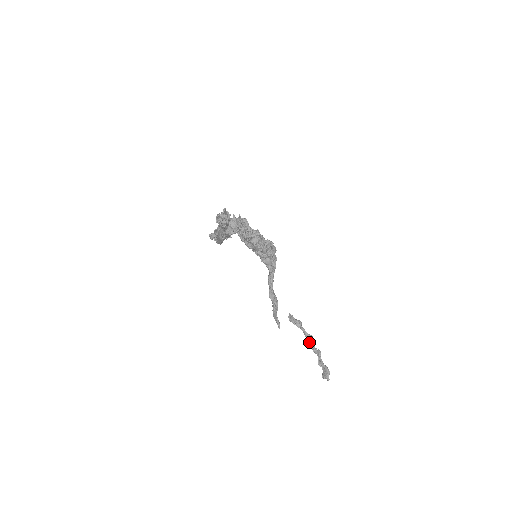
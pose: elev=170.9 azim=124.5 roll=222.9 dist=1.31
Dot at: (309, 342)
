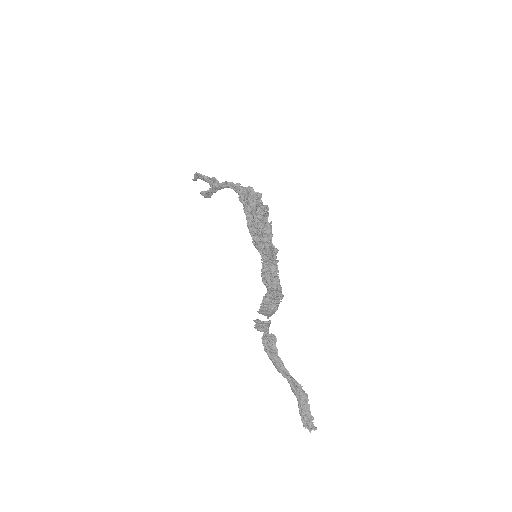
Dot at: occluded
